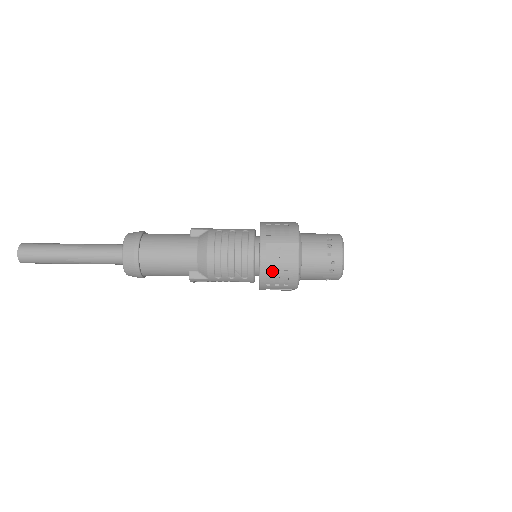
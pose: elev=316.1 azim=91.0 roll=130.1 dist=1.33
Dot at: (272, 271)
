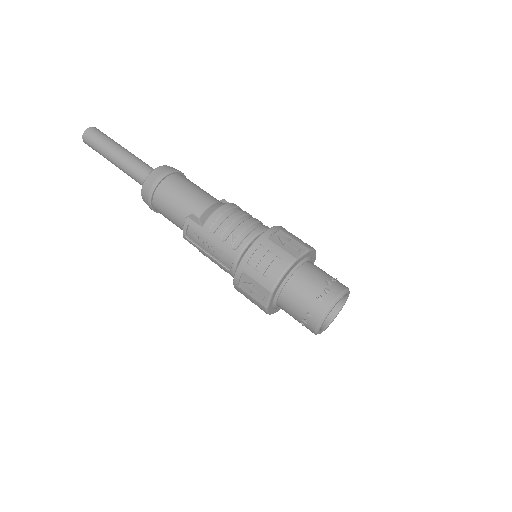
Dot at: (265, 249)
